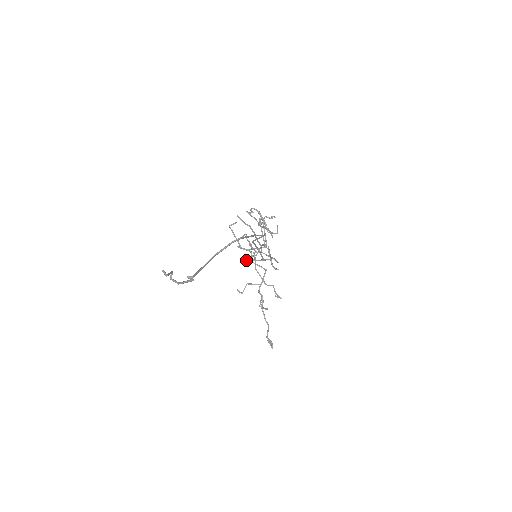
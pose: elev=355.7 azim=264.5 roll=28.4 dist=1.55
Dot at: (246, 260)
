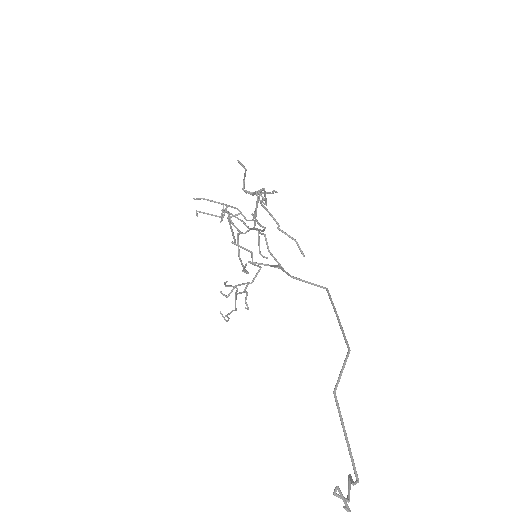
Dot at: (197, 213)
